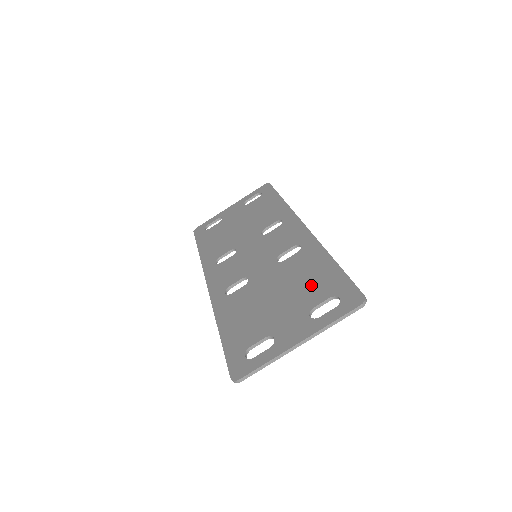
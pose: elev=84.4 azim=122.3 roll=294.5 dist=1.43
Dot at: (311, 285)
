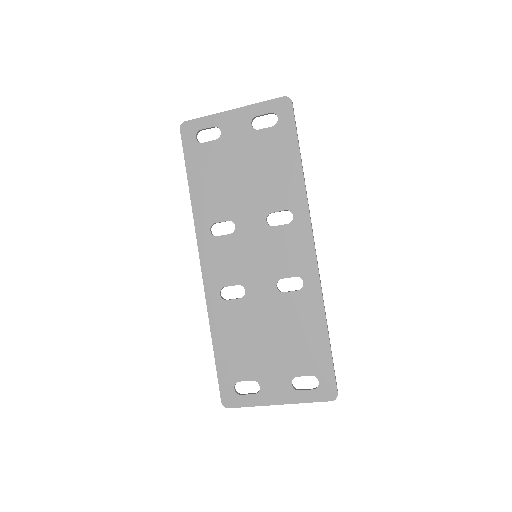
Dot at: (301, 349)
